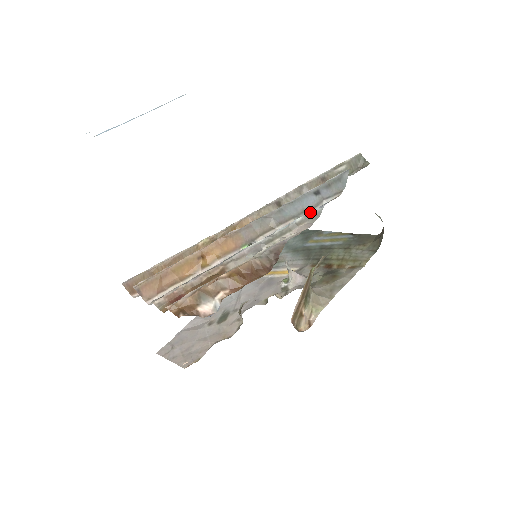
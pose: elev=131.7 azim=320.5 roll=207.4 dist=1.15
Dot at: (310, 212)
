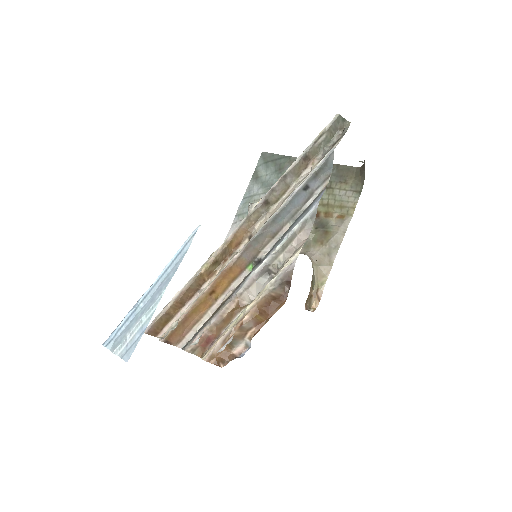
Dot at: (305, 215)
